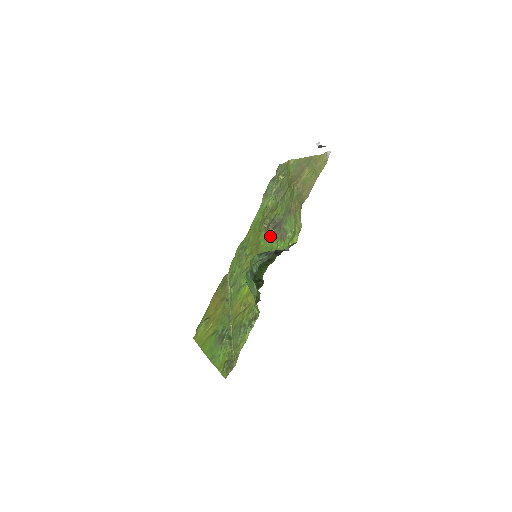
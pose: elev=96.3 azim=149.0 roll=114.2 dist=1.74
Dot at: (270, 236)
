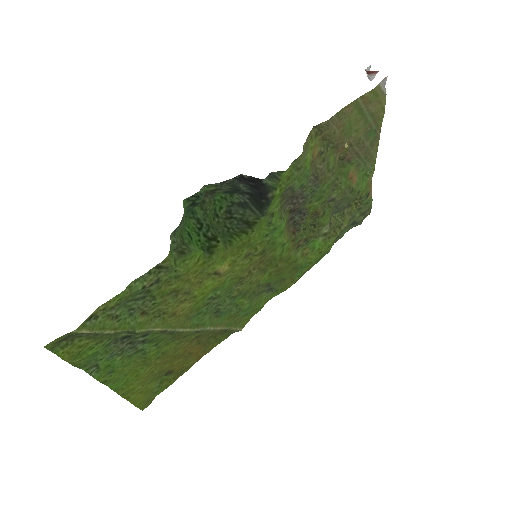
Dot at: occluded
